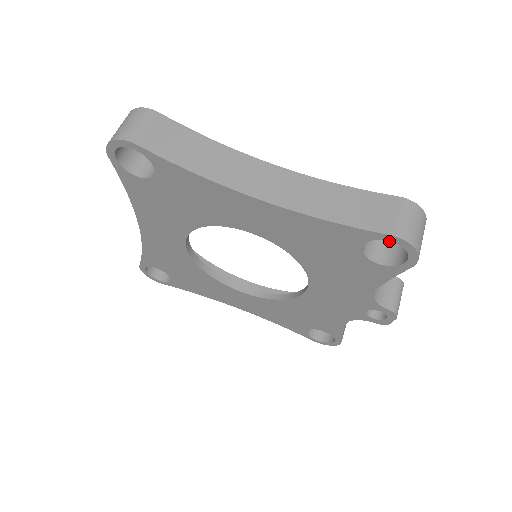
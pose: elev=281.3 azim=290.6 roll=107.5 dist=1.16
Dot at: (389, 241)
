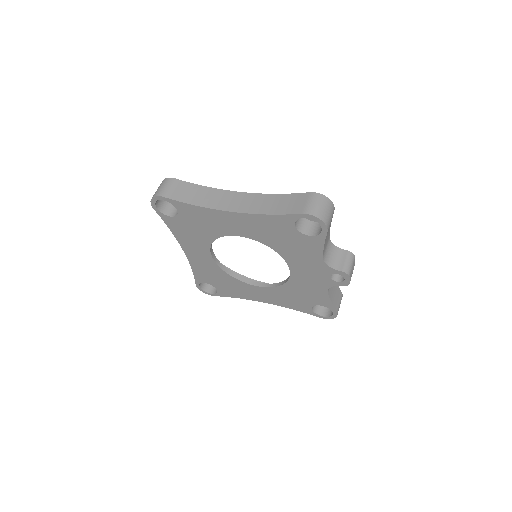
Dot at: occluded
